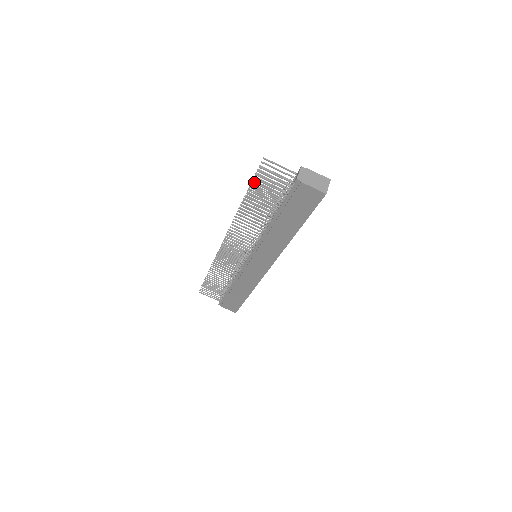
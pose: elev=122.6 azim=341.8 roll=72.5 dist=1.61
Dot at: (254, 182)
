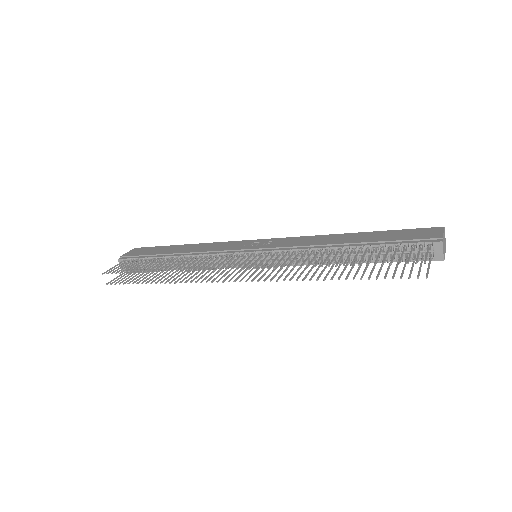
Dot at: occluded
